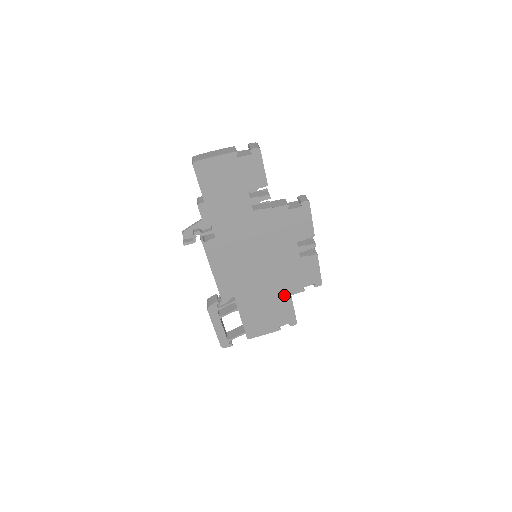
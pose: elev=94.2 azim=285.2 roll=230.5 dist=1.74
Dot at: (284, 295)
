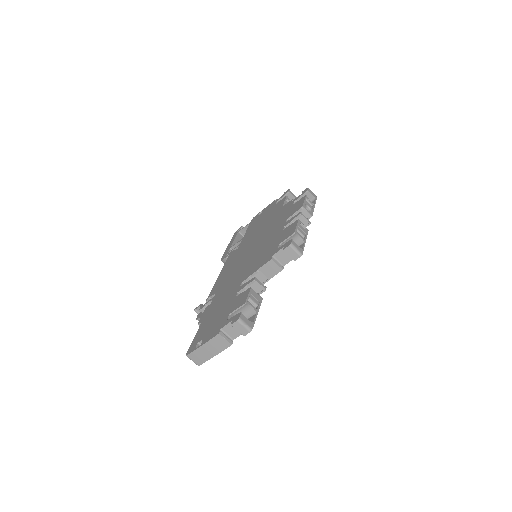
Dot at: occluded
